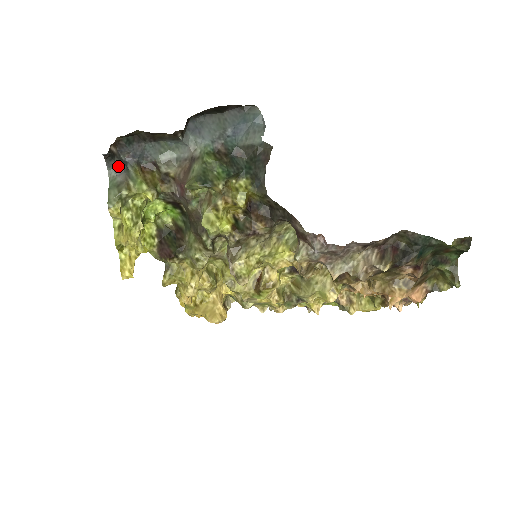
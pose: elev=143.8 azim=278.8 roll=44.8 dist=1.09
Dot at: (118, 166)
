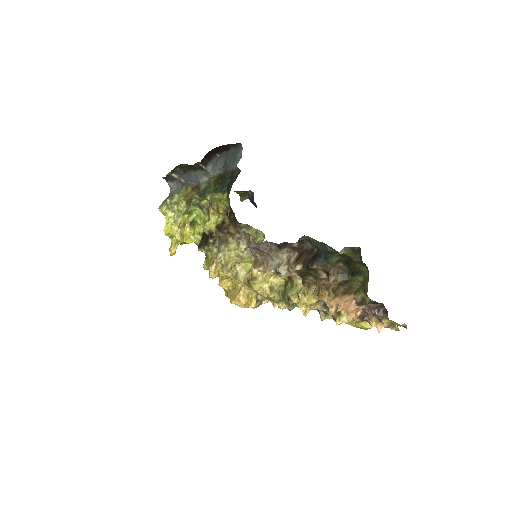
Dot at: (175, 186)
